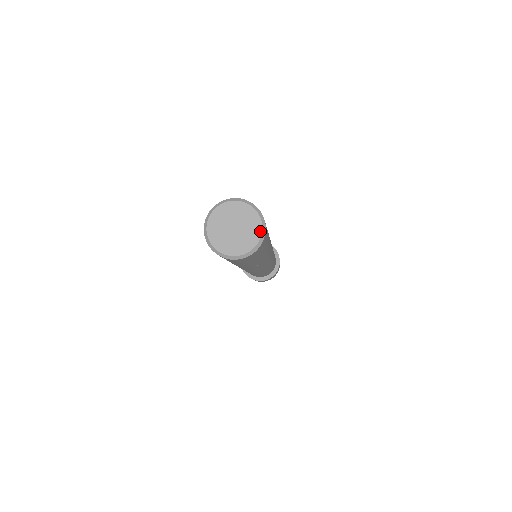
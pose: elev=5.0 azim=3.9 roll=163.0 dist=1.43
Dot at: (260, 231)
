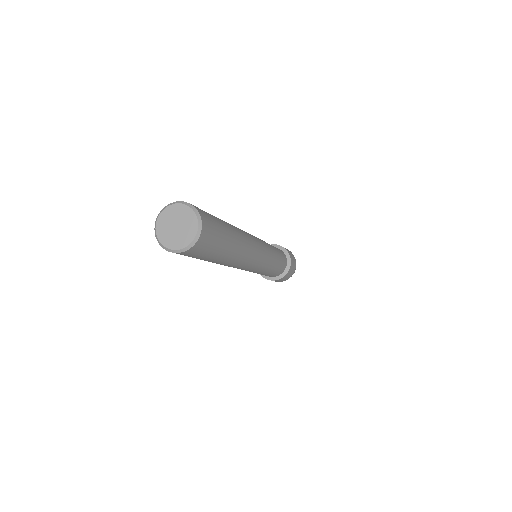
Dot at: (194, 235)
